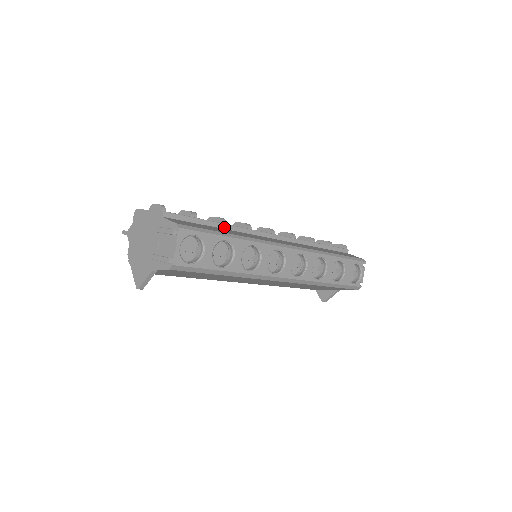
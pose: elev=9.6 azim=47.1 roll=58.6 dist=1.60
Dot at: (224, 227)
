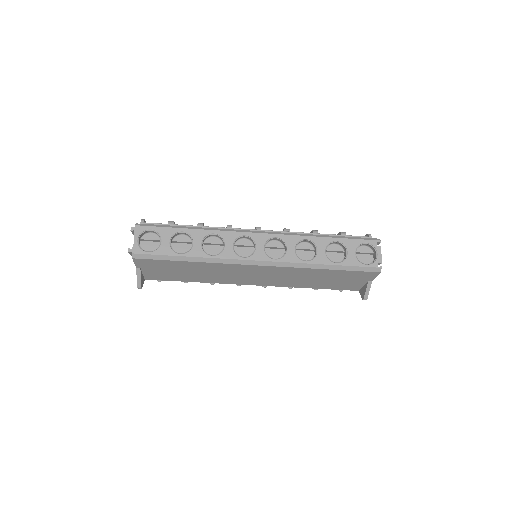
Dot at: occluded
